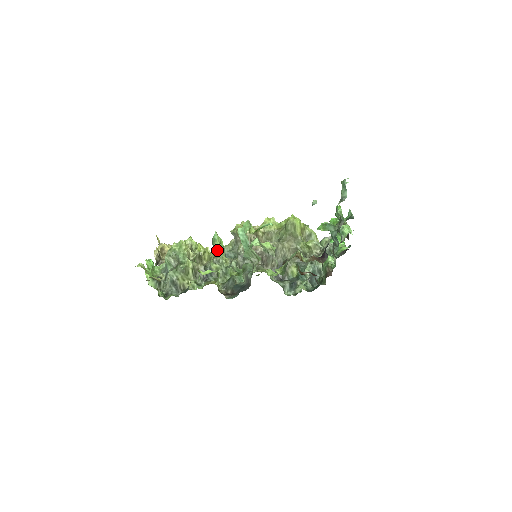
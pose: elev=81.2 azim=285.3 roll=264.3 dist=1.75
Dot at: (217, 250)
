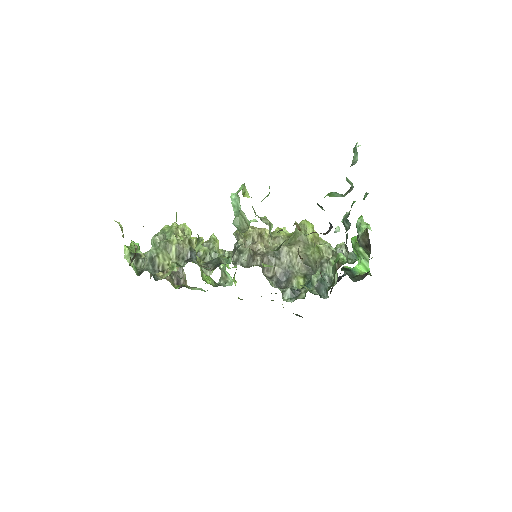
Dot at: (210, 236)
